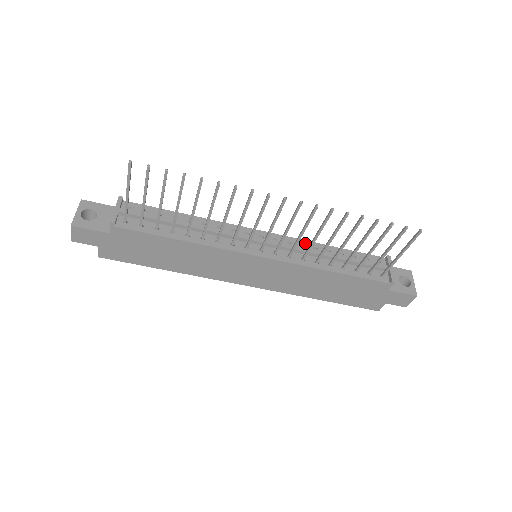
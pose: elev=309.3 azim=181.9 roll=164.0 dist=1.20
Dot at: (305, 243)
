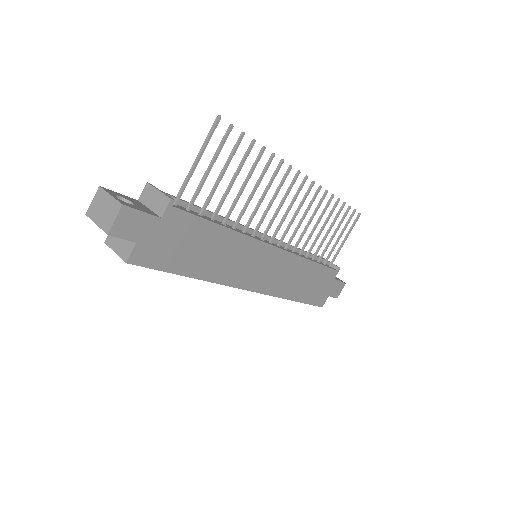
Dot at: occluded
